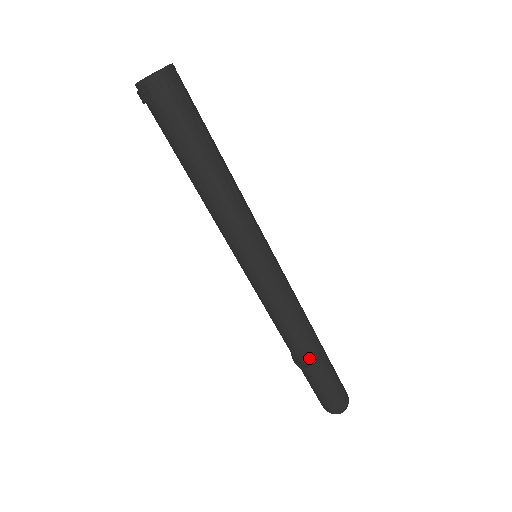
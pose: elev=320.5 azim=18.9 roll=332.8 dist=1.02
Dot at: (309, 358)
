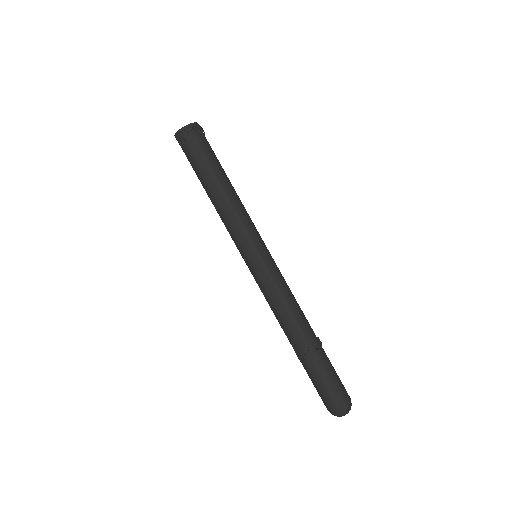
Dot at: (315, 339)
